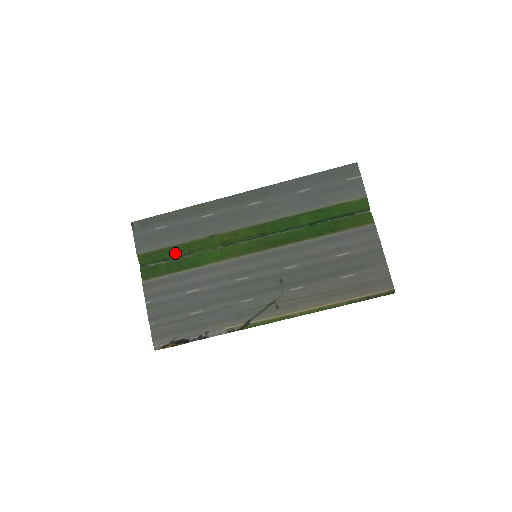
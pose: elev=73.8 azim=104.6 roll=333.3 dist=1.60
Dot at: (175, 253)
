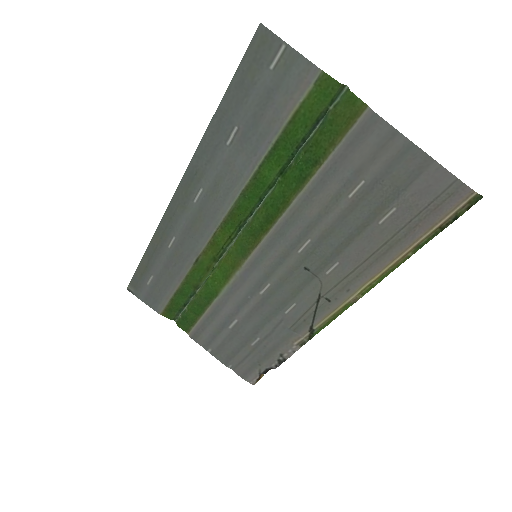
Dot at: (185, 295)
